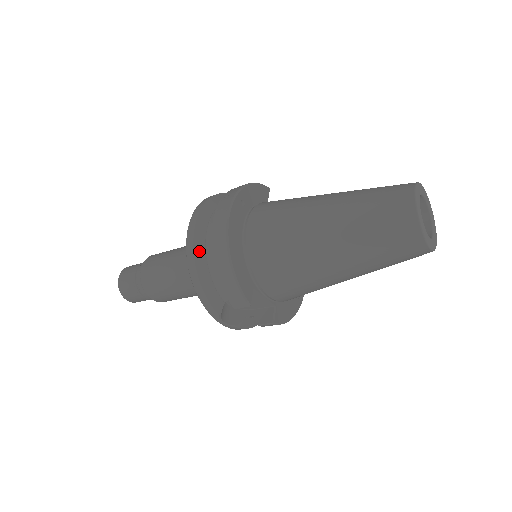
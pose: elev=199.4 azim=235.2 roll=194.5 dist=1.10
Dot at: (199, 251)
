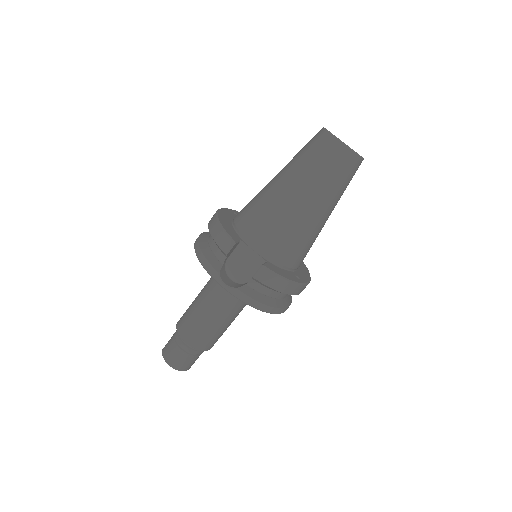
Dot at: (203, 239)
